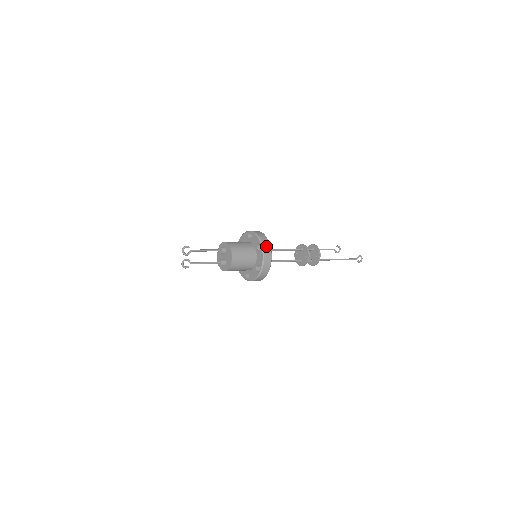
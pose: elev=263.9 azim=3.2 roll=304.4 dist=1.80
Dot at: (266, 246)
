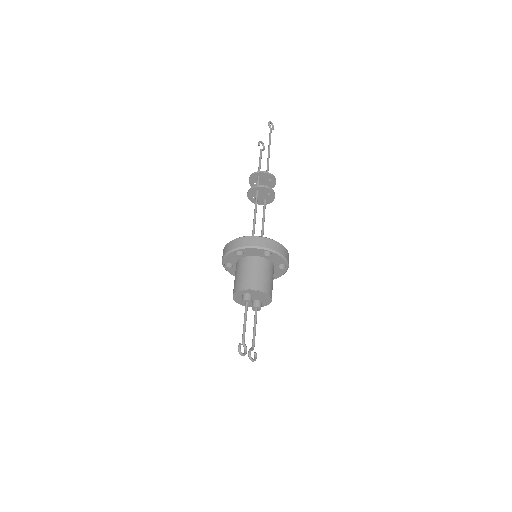
Dot at: (271, 245)
